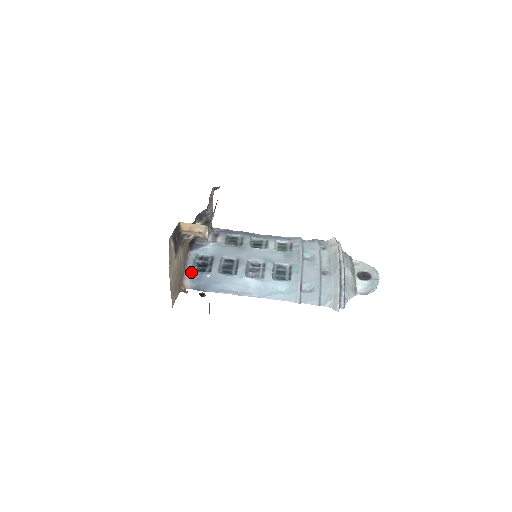
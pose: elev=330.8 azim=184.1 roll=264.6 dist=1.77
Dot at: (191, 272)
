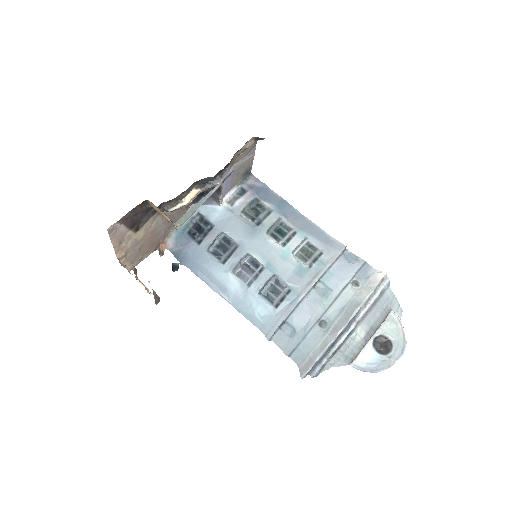
Dot at: (180, 232)
